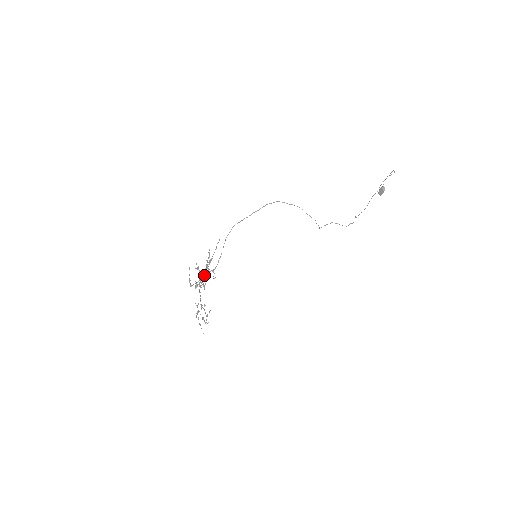
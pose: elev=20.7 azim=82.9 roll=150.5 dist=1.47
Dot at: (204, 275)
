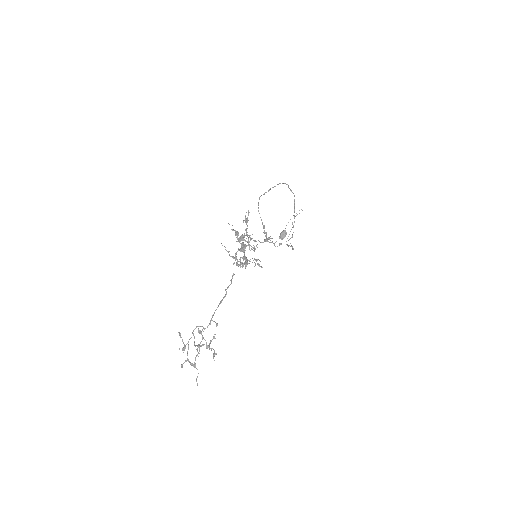
Dot at: (254, 247)
